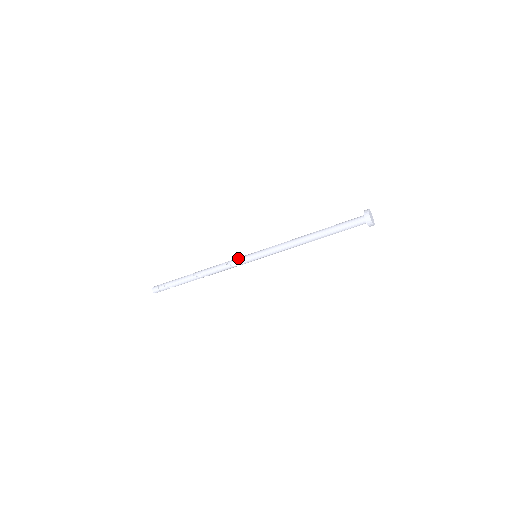
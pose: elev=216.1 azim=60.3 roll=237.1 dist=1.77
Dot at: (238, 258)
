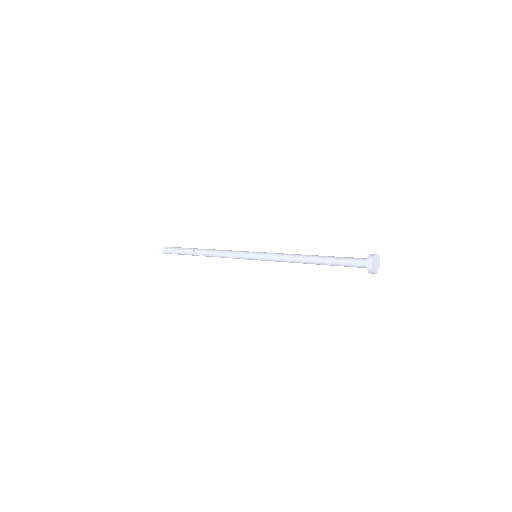
Dot at: (238, 254)
